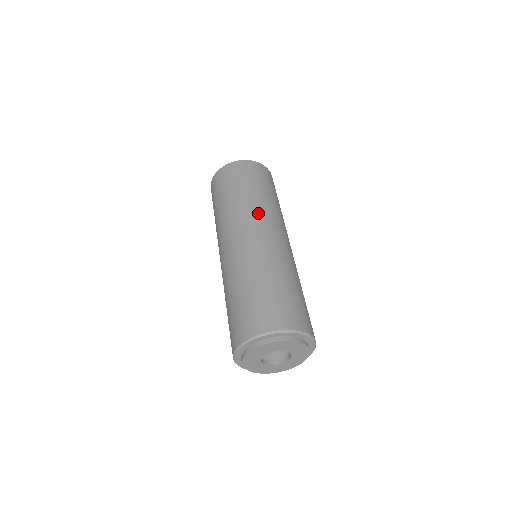
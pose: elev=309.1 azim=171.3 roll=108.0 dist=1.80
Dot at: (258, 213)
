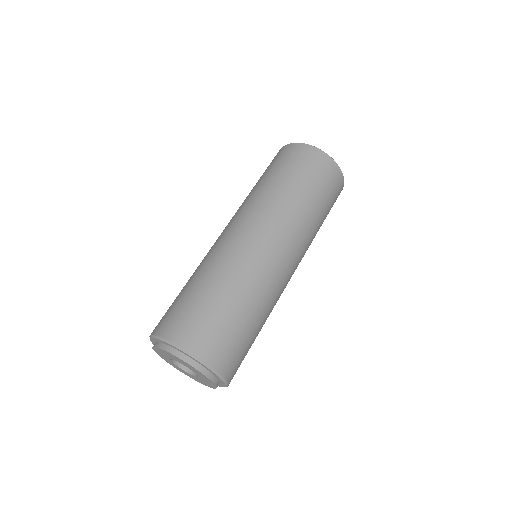
Dot at: (304, 243)
